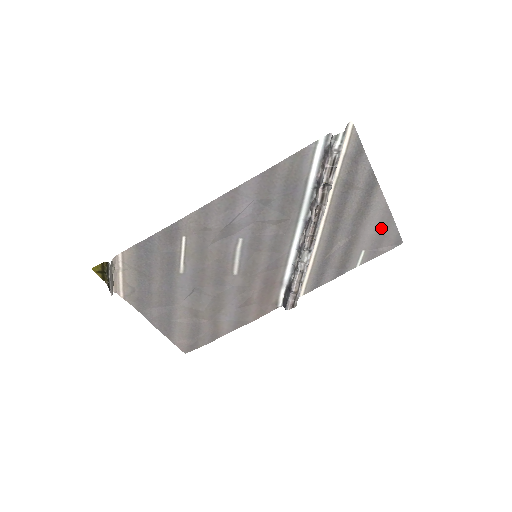
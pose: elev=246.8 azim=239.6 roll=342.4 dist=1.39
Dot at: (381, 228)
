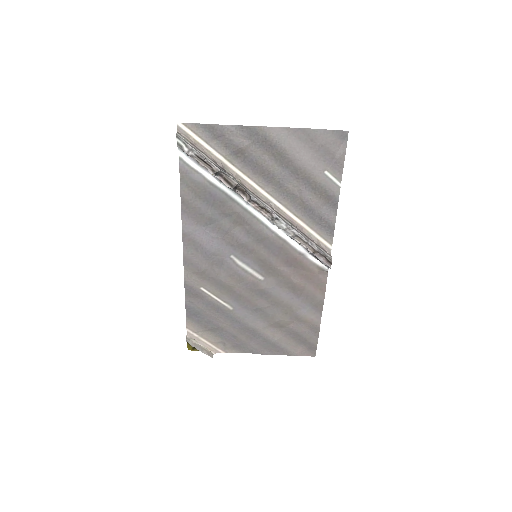
Dot at: (311, 145)
